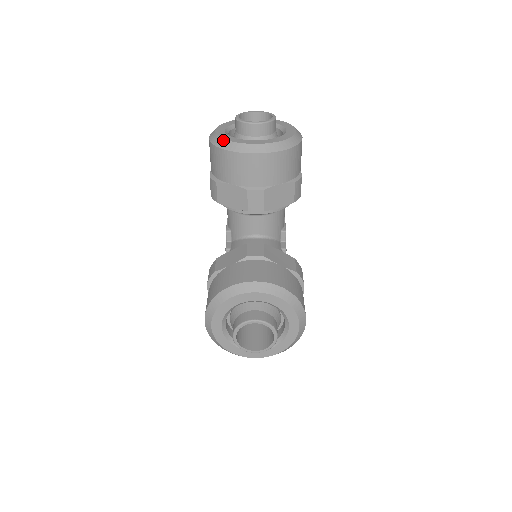
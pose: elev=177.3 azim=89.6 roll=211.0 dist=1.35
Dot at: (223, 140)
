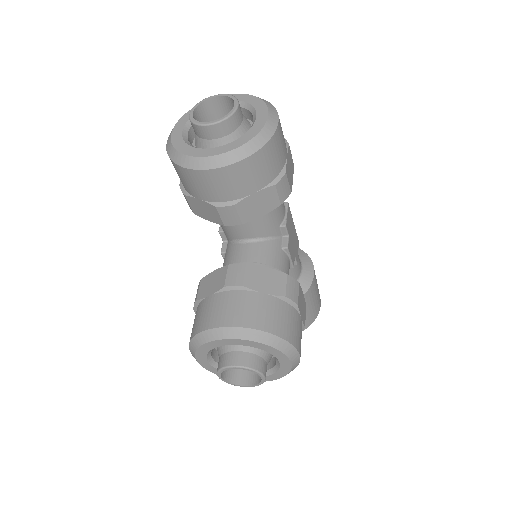
Dot at: (175, 152)
